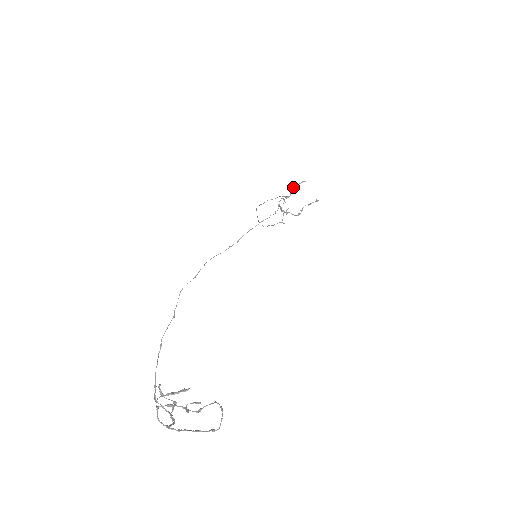
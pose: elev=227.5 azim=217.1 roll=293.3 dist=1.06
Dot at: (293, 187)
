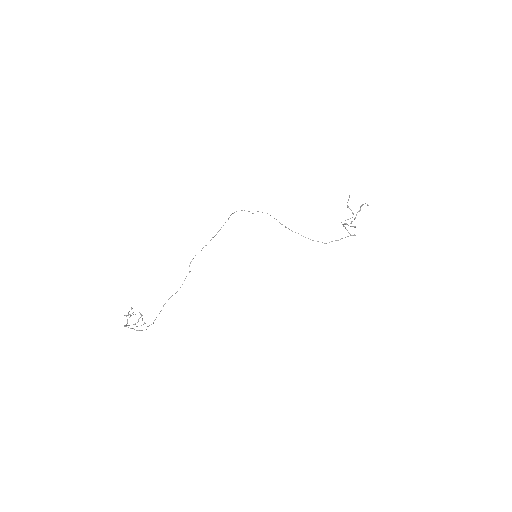
Dot at: (347, 205)
